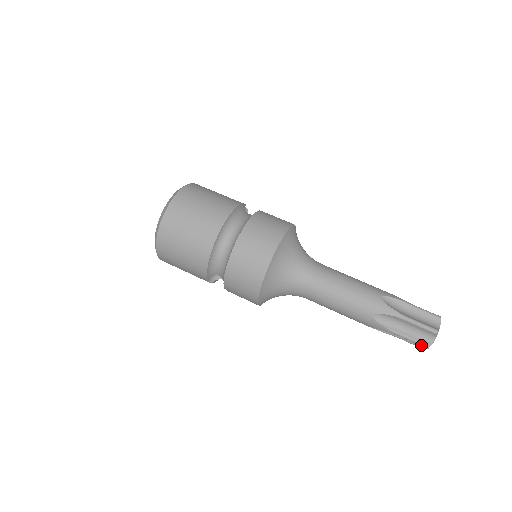
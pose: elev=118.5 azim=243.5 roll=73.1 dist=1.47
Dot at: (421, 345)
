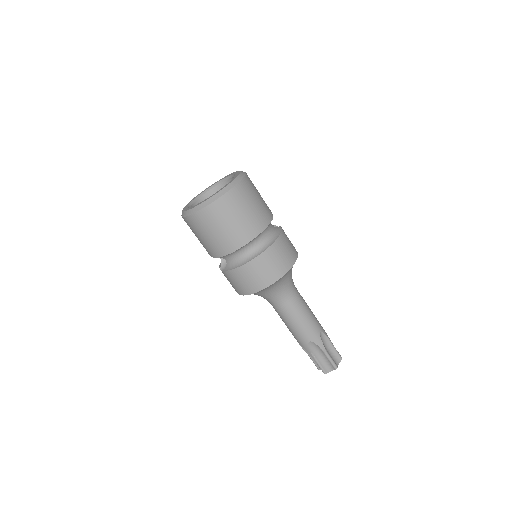
Dot at: (322, 370)
